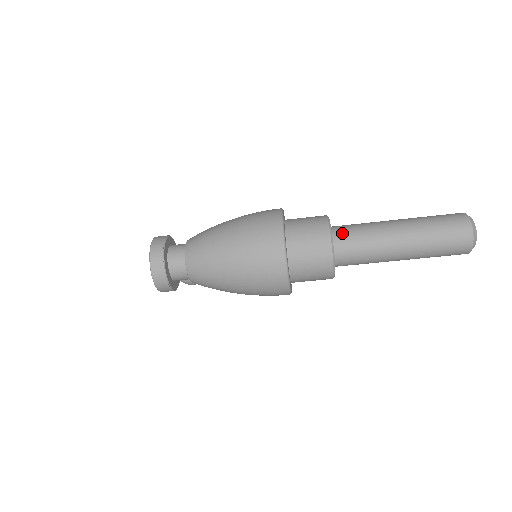
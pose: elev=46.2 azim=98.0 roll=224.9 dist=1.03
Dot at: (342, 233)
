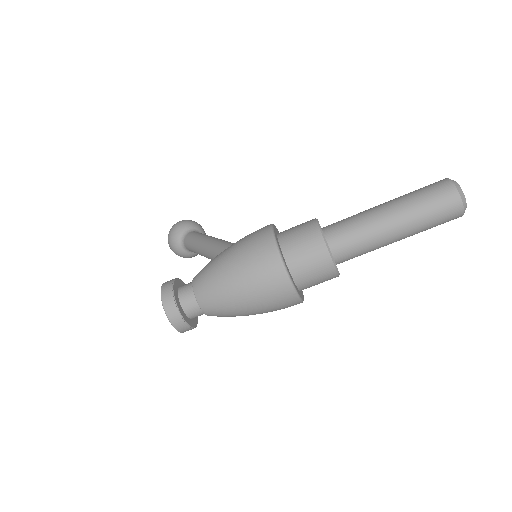
Dot at: (337, 239)
